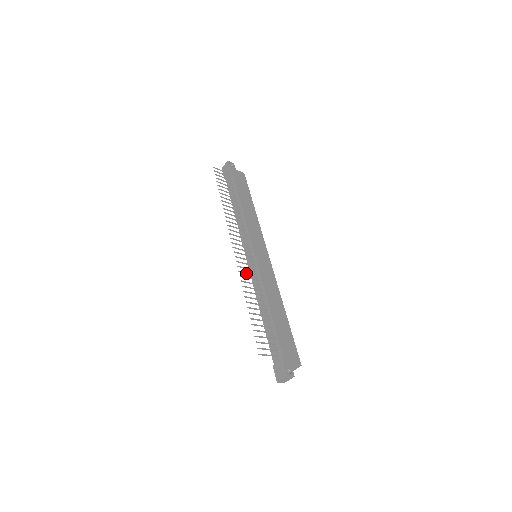
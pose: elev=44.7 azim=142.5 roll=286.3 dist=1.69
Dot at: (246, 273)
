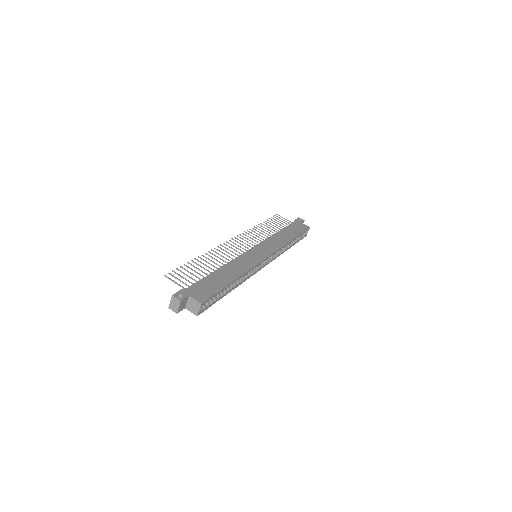
Dot at: (225, 251)
